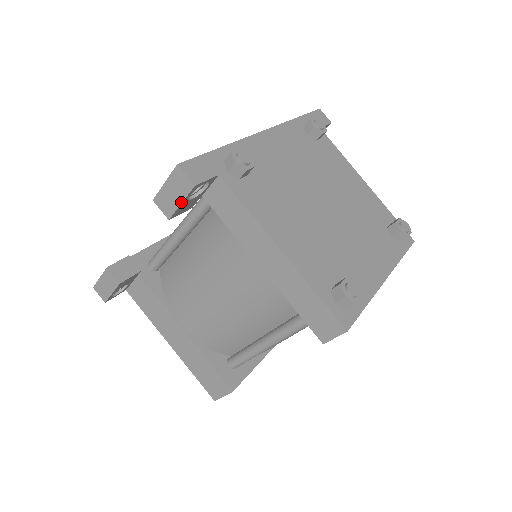
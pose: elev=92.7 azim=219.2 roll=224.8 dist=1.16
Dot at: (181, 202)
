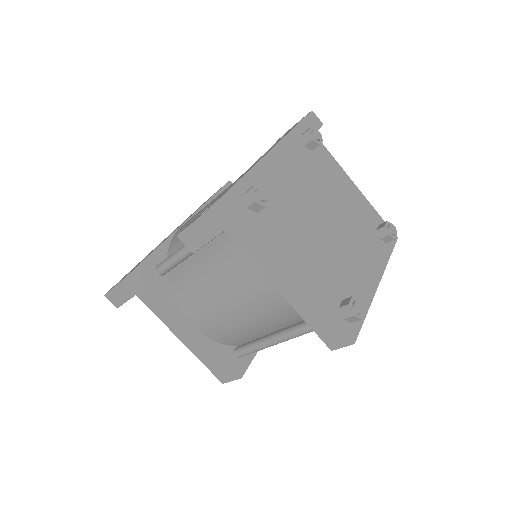
Dot at: (207, 242)
